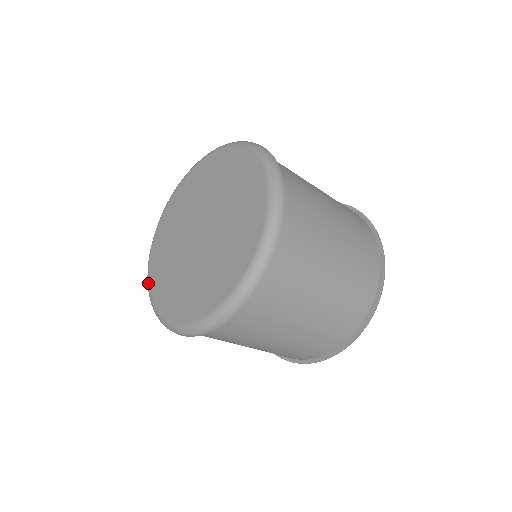
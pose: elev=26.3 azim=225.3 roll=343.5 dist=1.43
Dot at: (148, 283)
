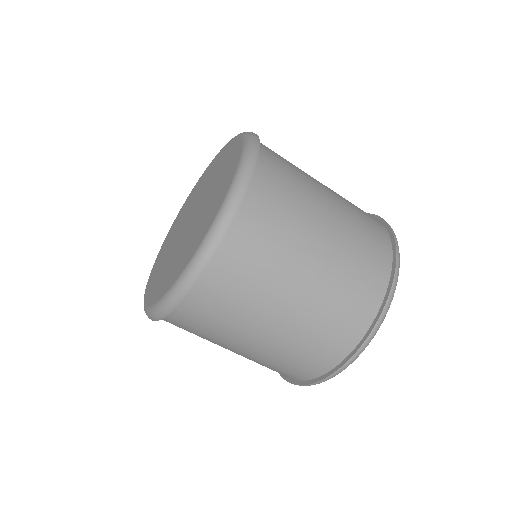
Dot at: (145, 306)
